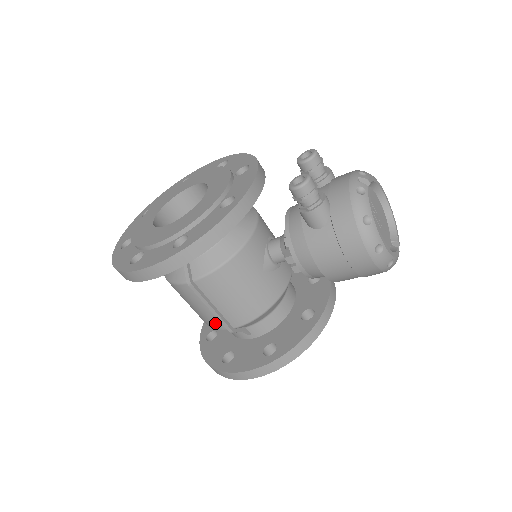
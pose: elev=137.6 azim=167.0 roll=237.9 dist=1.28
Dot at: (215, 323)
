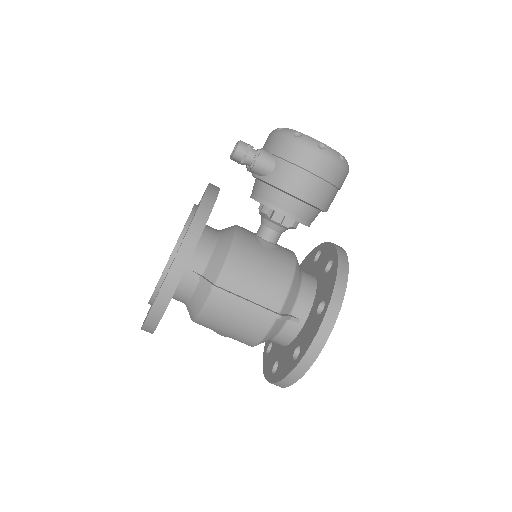
Dot at: (261, 323)
